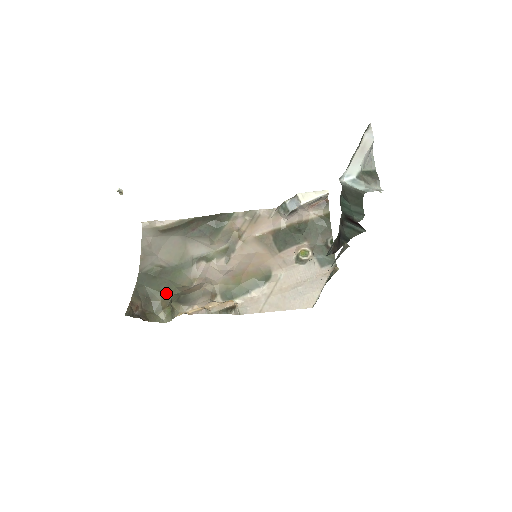
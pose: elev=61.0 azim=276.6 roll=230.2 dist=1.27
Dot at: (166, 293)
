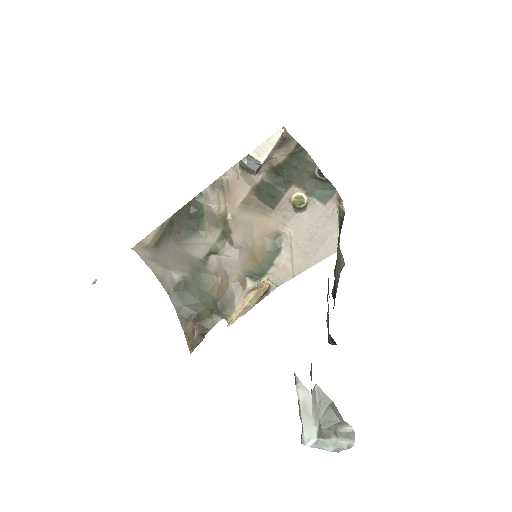
Dot at: (204, 301)
